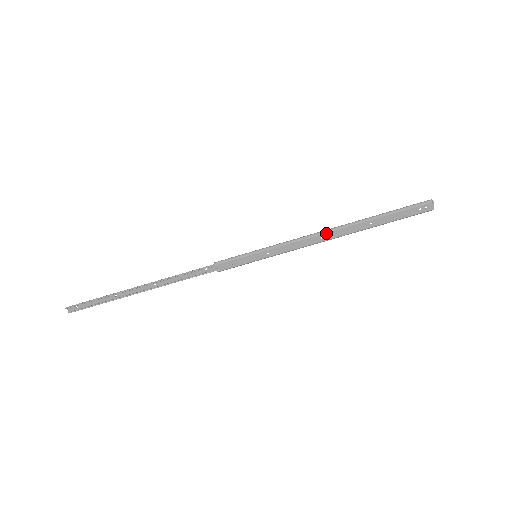
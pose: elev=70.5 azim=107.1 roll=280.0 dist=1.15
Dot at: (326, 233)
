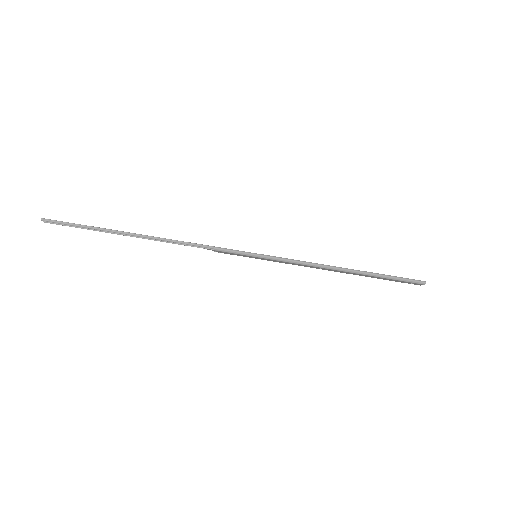
Dot at: (327, 269)
